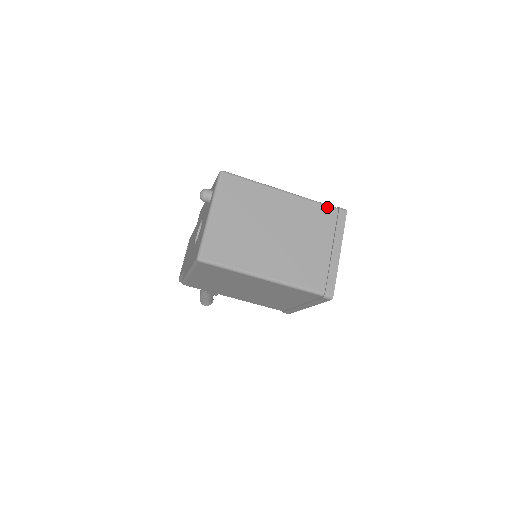
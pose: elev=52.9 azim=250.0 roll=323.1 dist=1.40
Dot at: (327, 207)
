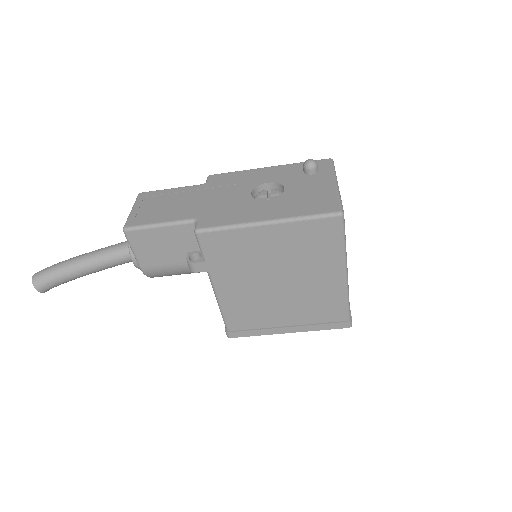
Dot at: occluded
